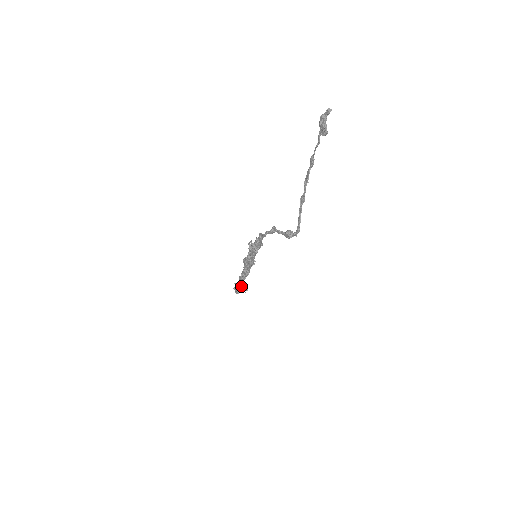
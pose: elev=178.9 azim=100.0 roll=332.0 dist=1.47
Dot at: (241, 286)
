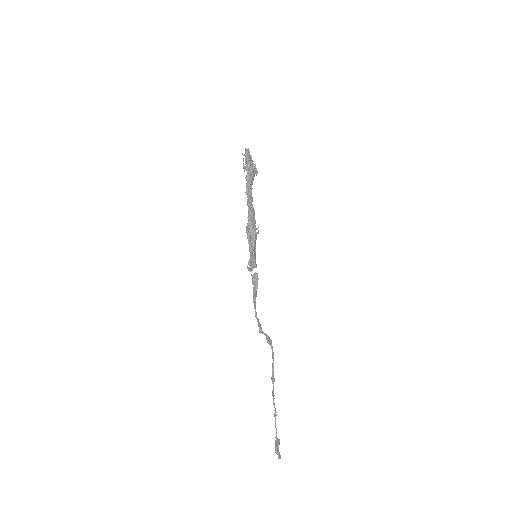
Dot at: (249, 180)
